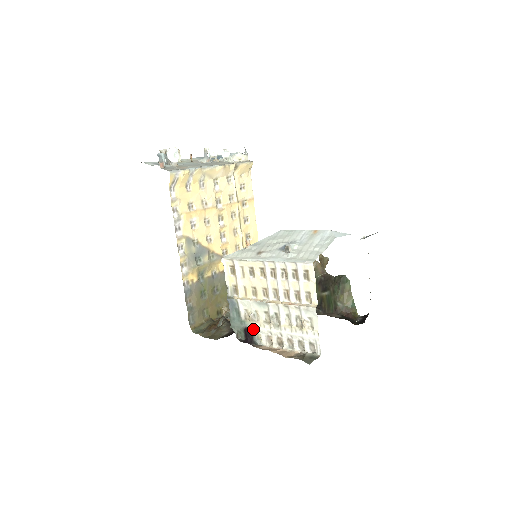
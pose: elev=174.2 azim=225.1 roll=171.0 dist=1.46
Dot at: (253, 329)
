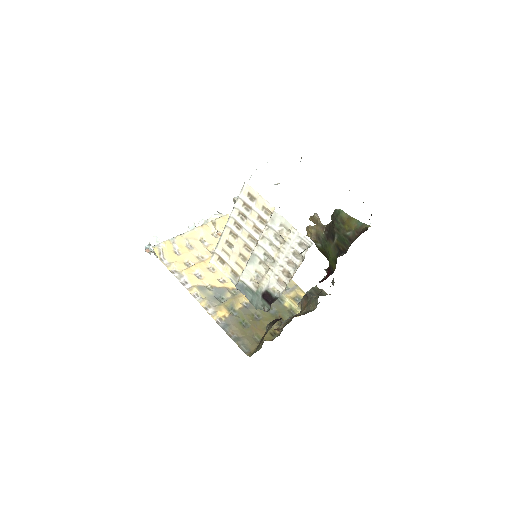
Dot at: (266, 289)
